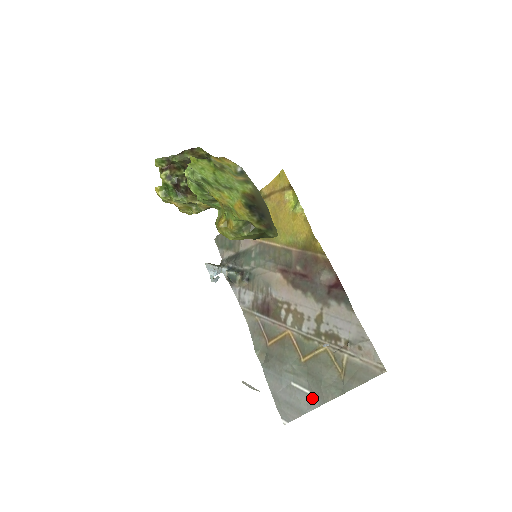
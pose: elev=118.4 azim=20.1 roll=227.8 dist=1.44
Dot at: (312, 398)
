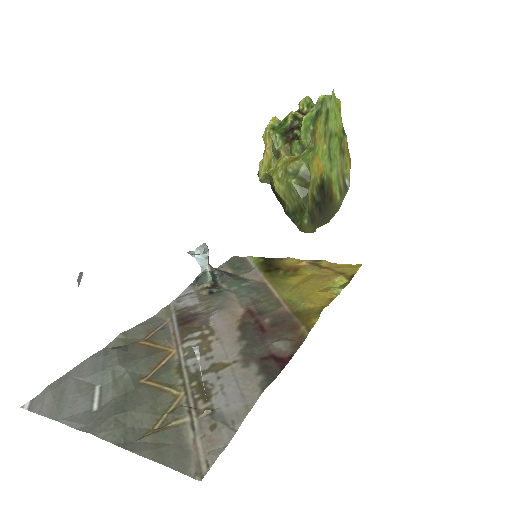
Dot at: (88, 416)
